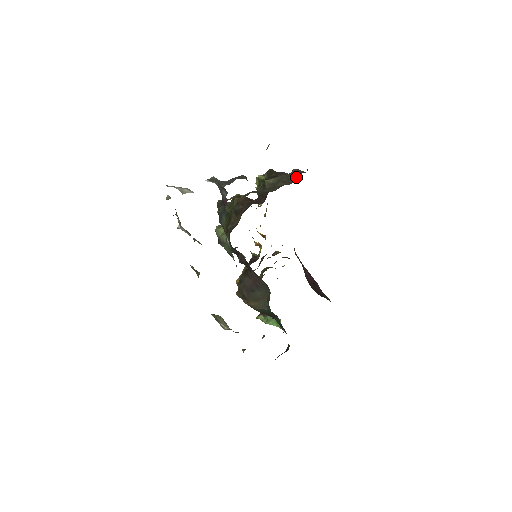
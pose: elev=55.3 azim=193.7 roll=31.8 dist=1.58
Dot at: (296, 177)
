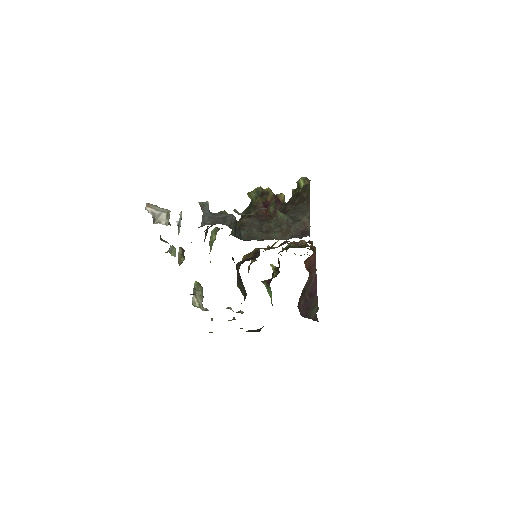
Dot at: (292, 235)
